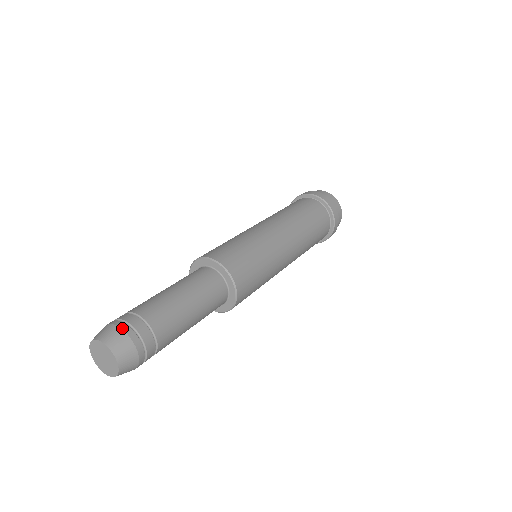
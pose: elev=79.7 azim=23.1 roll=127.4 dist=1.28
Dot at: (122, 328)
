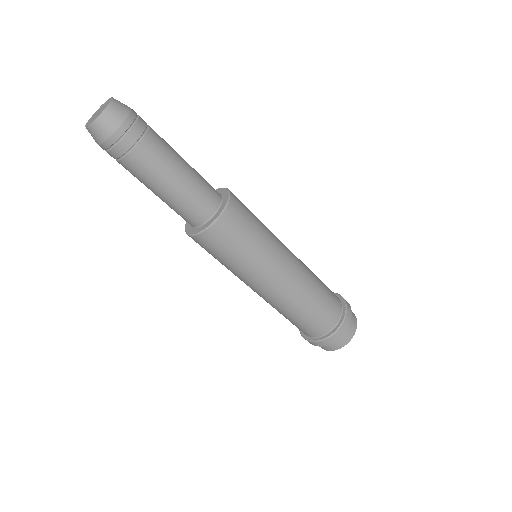
Dot at: occluded
